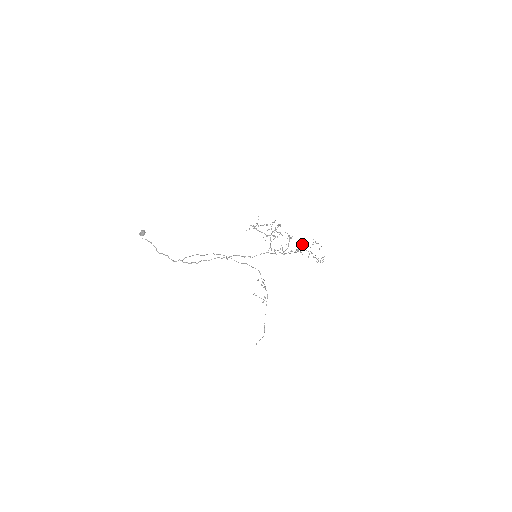
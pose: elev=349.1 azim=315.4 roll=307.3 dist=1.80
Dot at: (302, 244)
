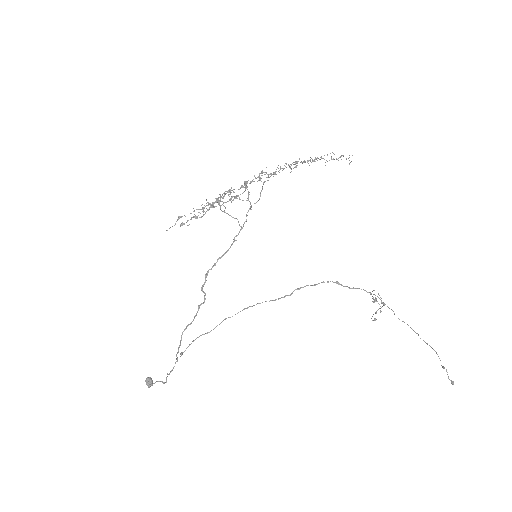
Dot at: (275, 171)
